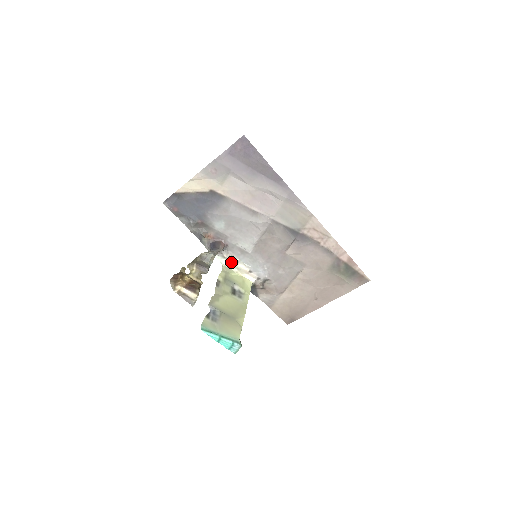
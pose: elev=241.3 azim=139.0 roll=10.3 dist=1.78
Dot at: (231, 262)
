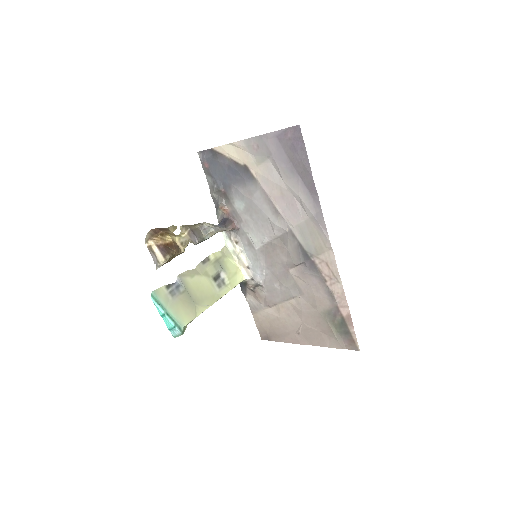
Dot at: (235, 247)
